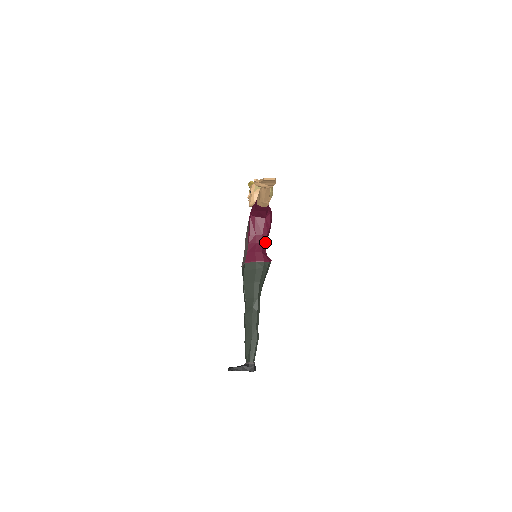
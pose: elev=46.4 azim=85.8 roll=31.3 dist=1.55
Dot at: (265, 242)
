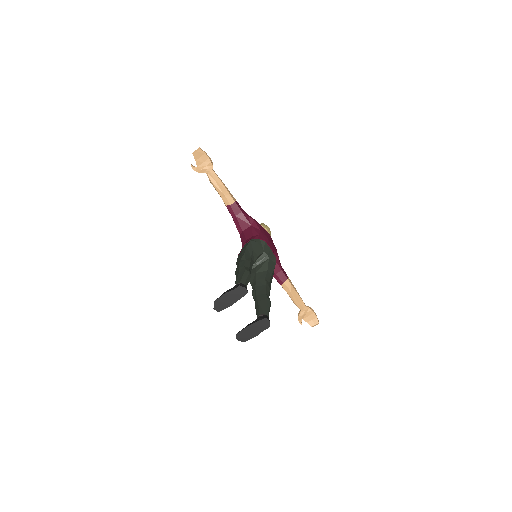
Dot at: occluded
